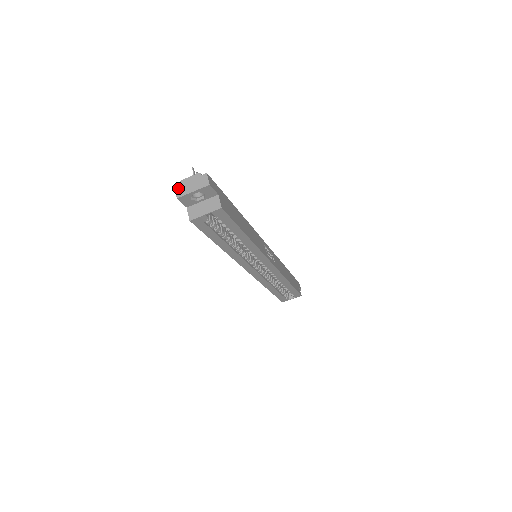
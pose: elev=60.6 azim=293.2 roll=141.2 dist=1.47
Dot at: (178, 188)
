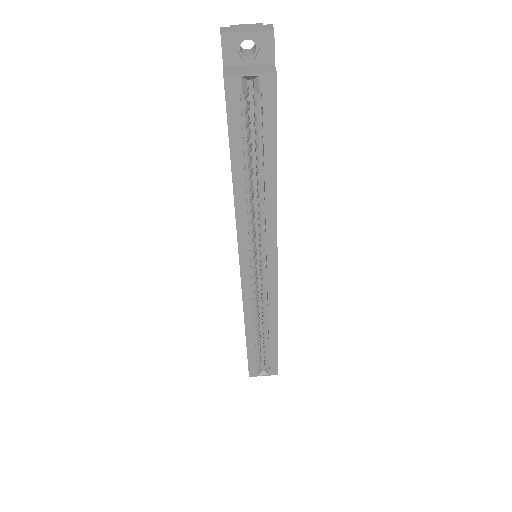
Dot at: (226, 28)
